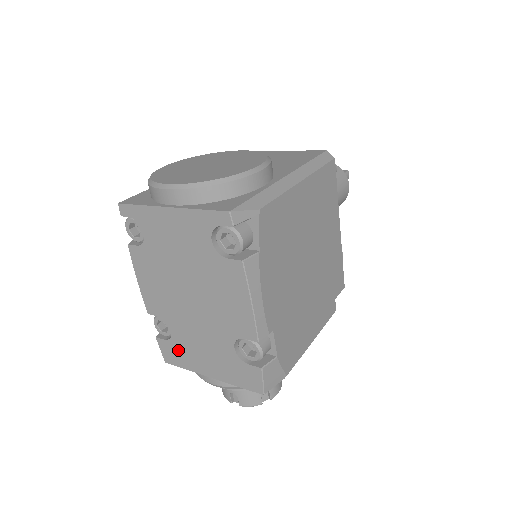
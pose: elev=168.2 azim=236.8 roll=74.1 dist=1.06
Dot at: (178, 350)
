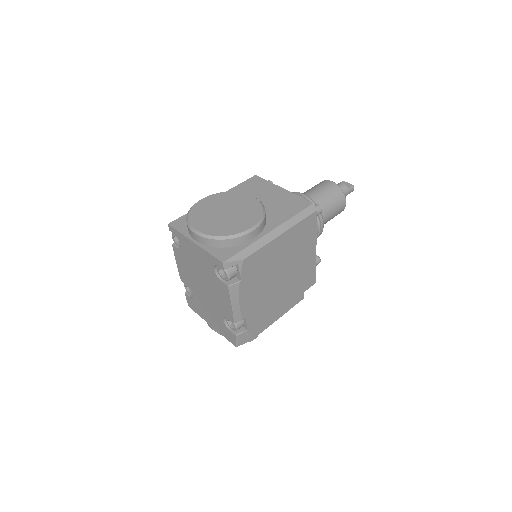
Dot at: (196, 305)
